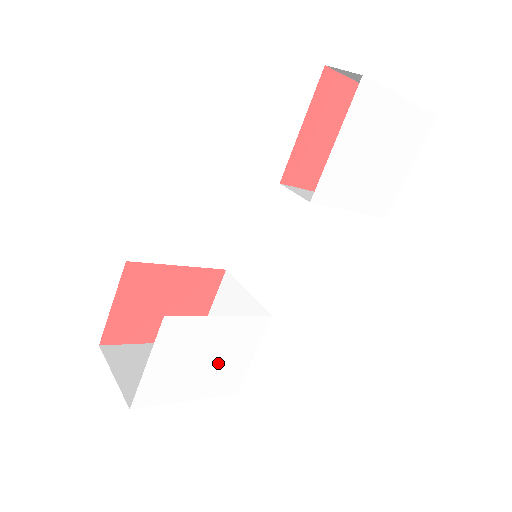
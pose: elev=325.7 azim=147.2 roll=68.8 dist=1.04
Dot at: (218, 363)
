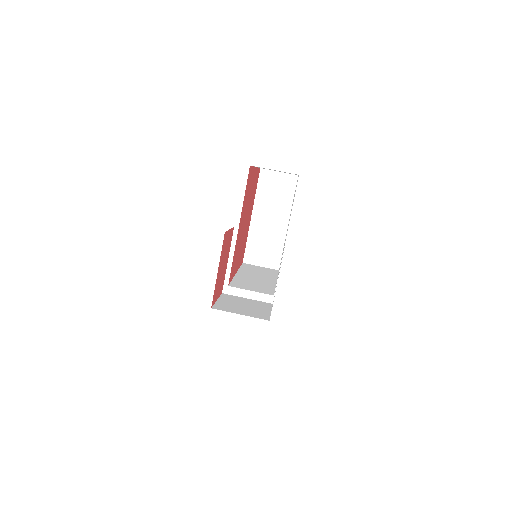
Dot at: occluded
